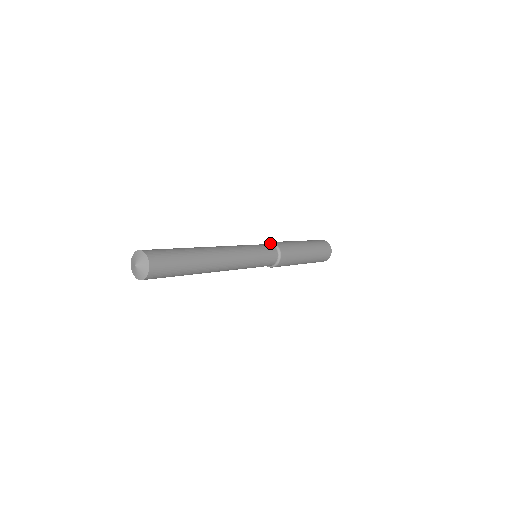
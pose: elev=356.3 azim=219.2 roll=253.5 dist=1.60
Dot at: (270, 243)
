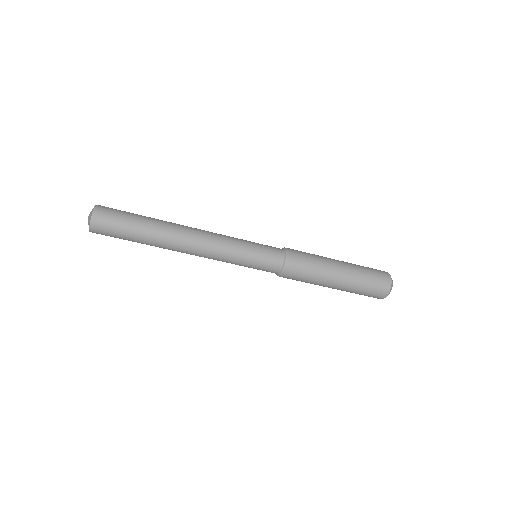
Dot at: occluded
